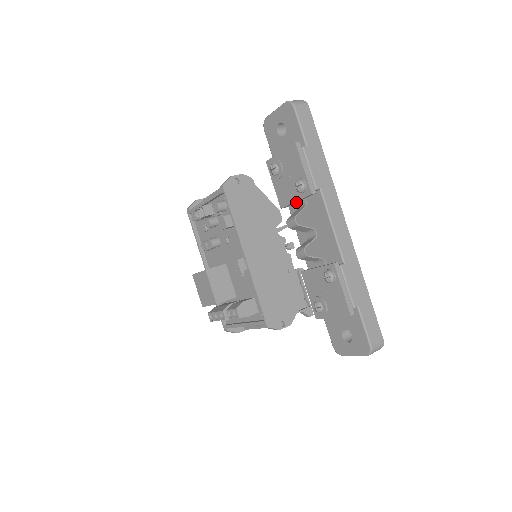
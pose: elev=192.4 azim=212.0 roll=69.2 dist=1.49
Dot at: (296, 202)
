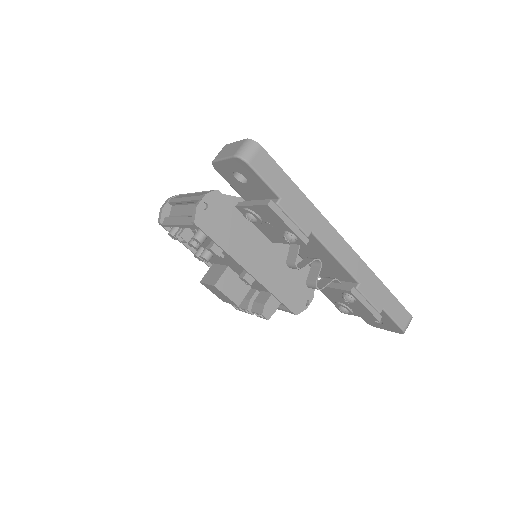
Dot at: occluded
